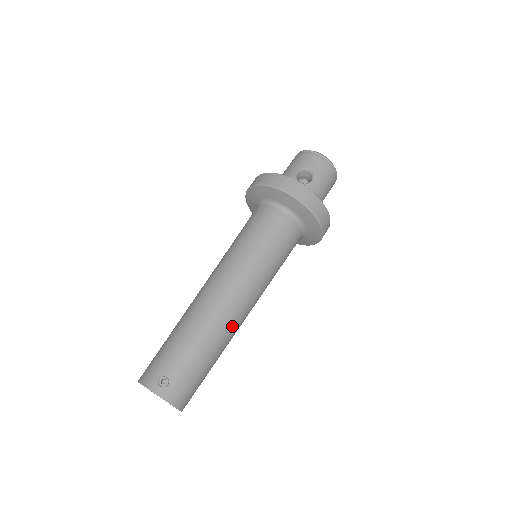
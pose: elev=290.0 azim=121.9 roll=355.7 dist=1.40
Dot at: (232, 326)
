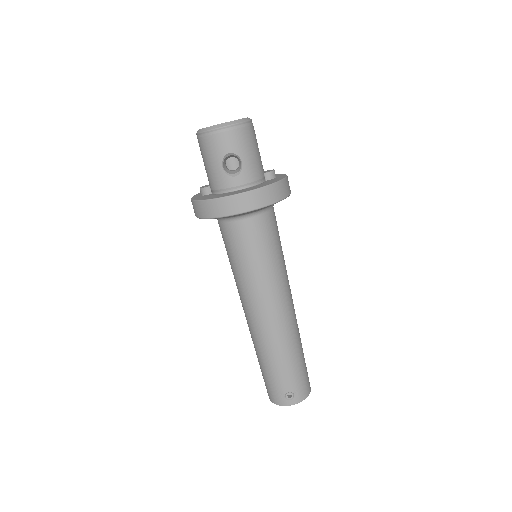
Dot at: (294, 325)
